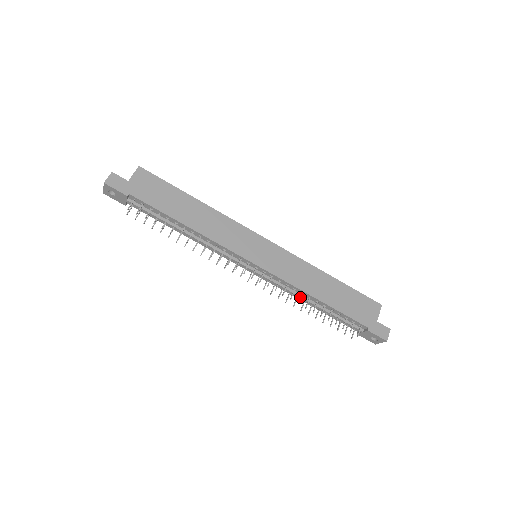
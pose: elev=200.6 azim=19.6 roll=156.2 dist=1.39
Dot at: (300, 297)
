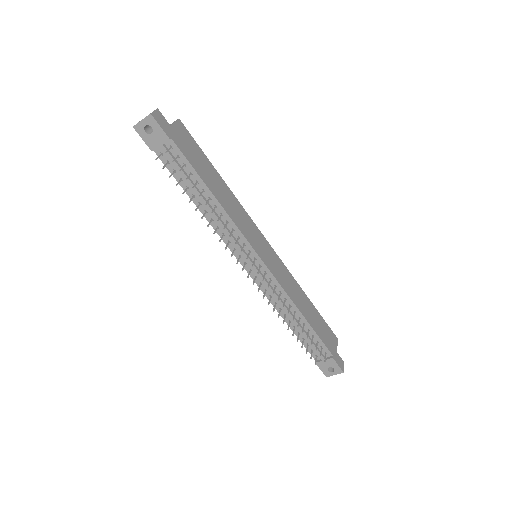
Dot at: (289, 308)
